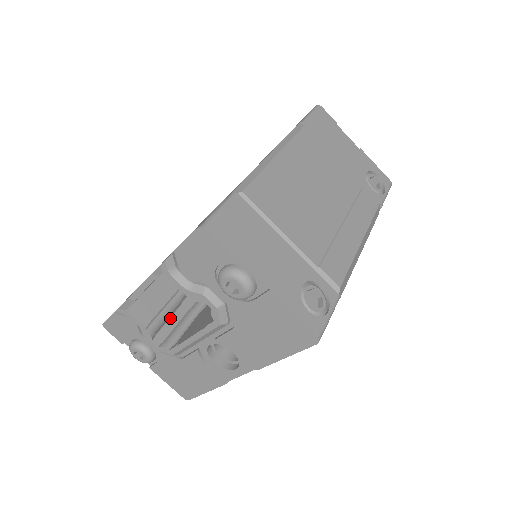
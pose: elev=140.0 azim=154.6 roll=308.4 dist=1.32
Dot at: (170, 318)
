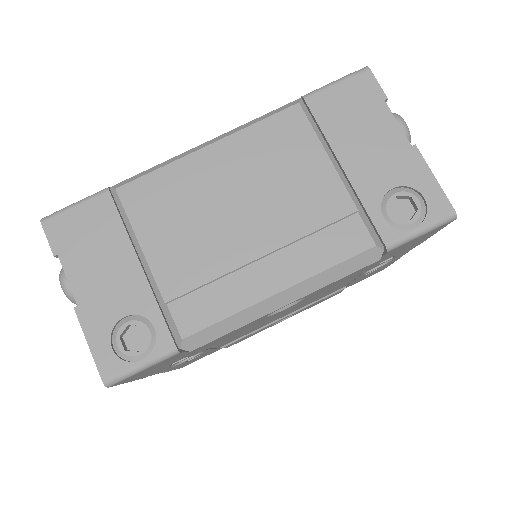
Dot at: occluded
